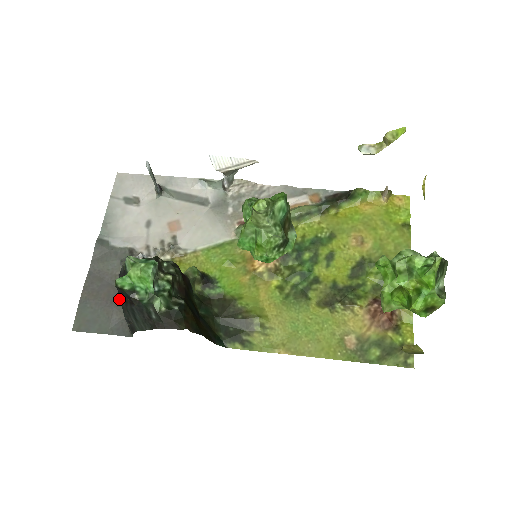
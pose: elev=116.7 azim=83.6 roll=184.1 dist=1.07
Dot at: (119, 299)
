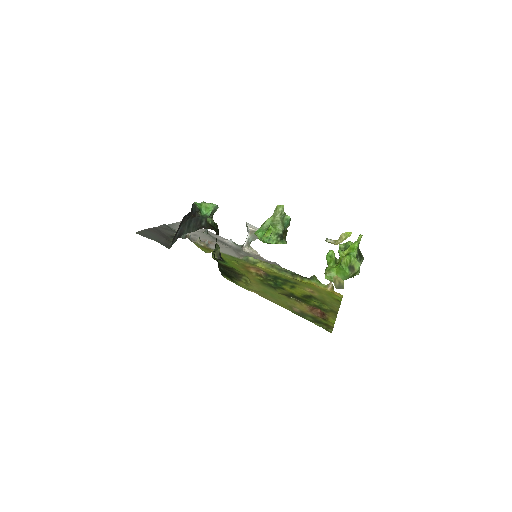
Dot at: (168, 239)
